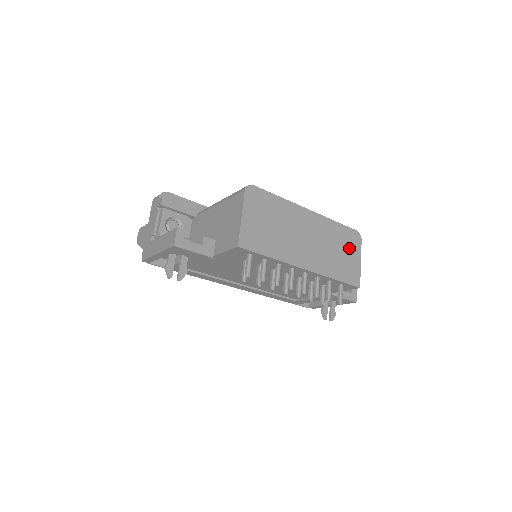
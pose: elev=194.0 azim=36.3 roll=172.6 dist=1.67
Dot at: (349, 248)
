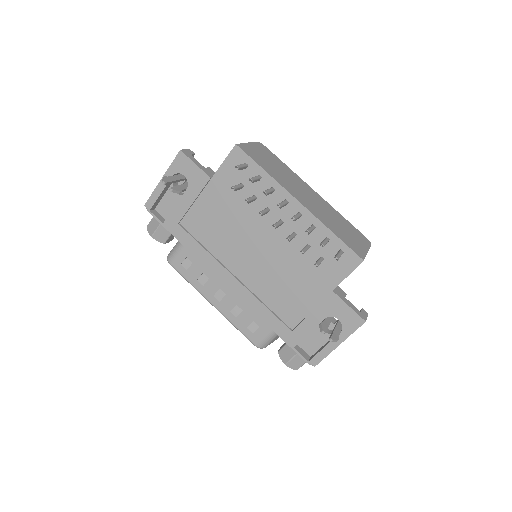
Dot at: (355, 236)
